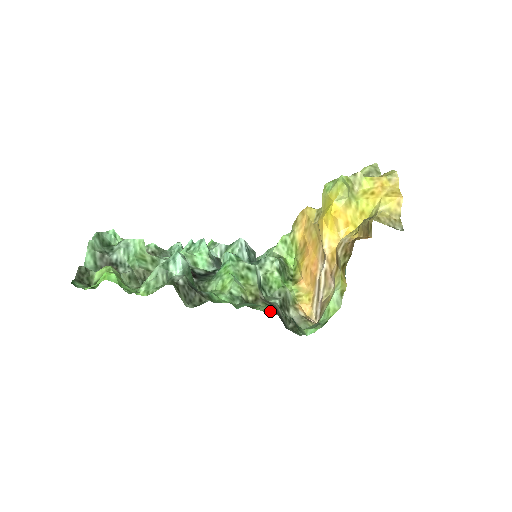
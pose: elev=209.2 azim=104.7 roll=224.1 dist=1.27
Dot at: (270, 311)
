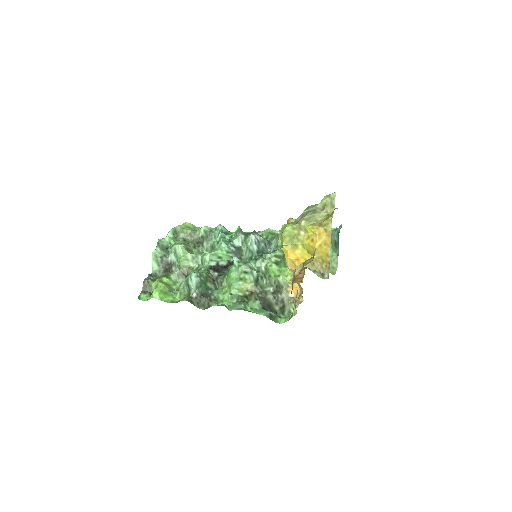
Dot at: (256, 306)
